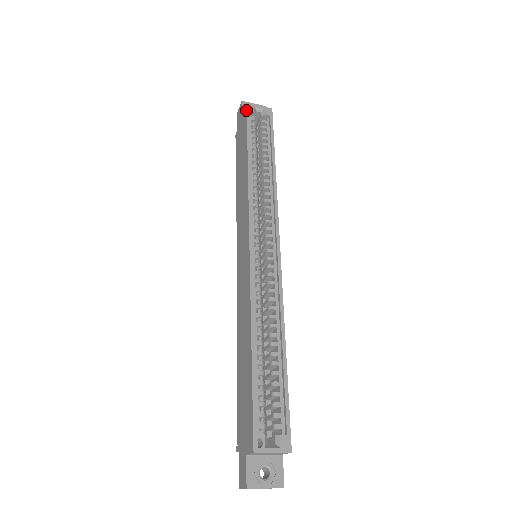
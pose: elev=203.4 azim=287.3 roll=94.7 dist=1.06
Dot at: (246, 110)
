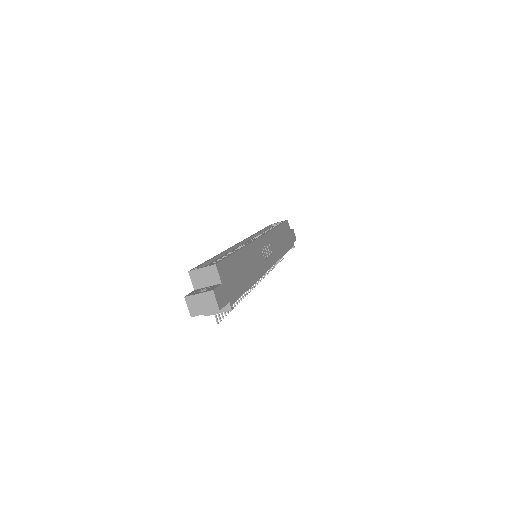
Dot at: occluded
